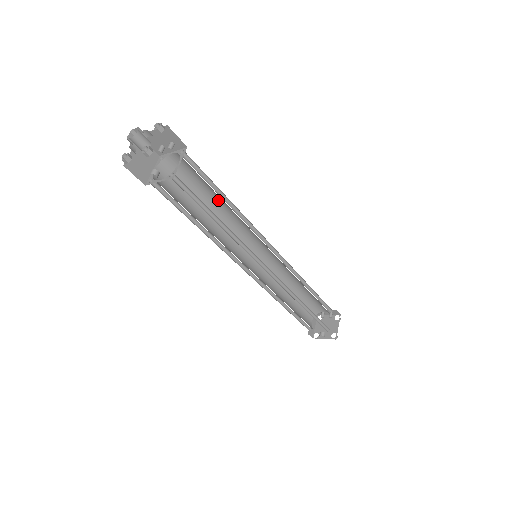
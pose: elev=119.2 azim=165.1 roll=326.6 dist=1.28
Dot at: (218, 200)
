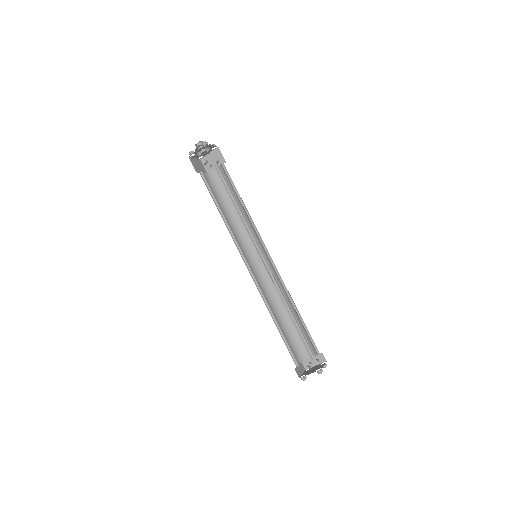
Dot at: occluded
